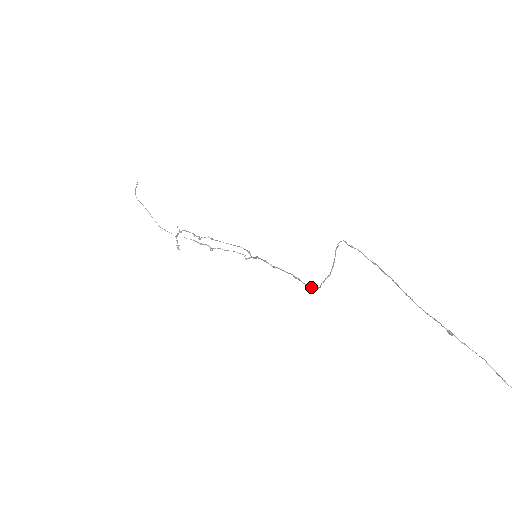
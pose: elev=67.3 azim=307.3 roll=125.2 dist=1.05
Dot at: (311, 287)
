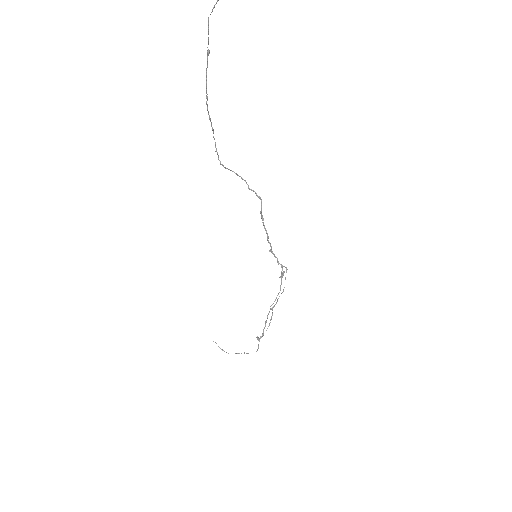
Dot at: (261, 203)
